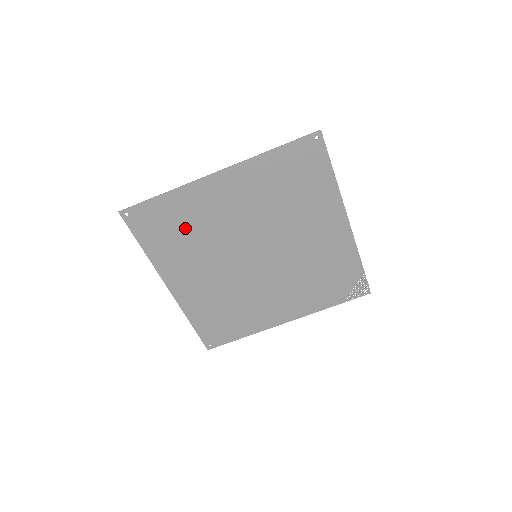
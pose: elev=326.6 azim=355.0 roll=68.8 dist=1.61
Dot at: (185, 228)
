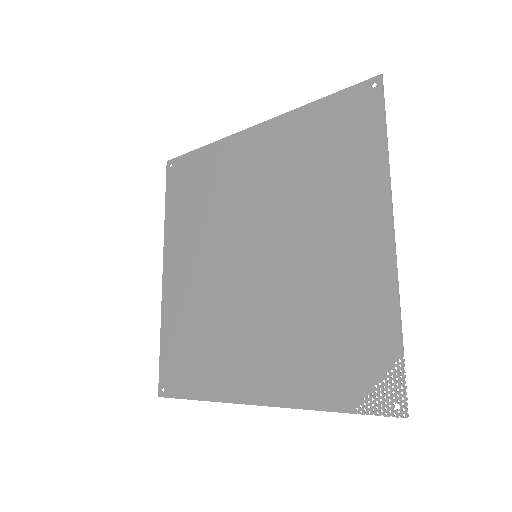
Dot at: (205, 193)
